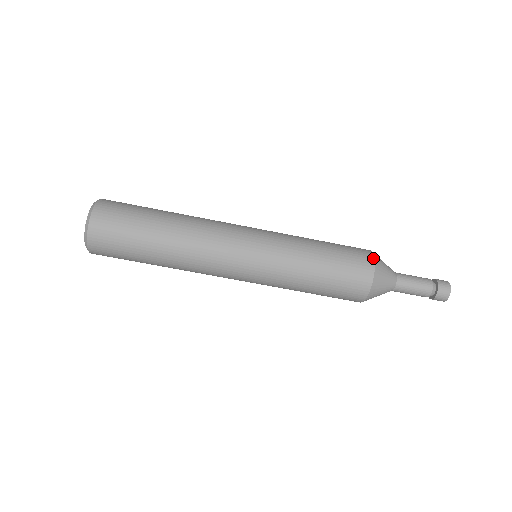
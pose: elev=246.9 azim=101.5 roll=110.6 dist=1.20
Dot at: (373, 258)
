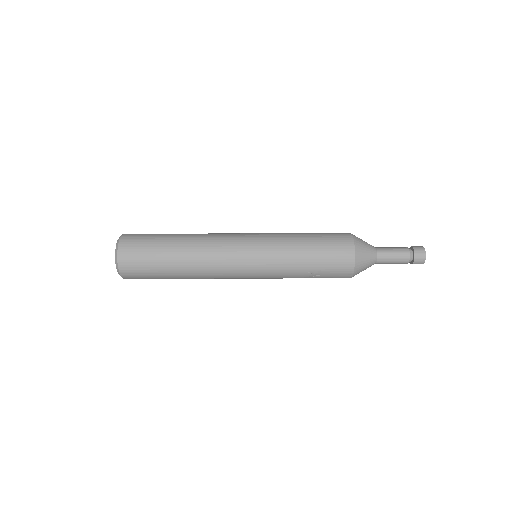
Dot at: occluded
